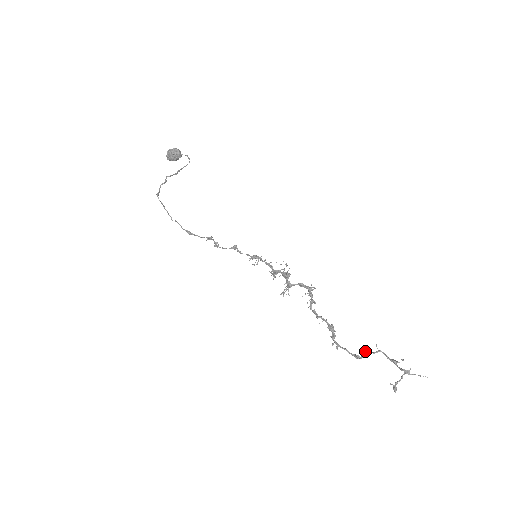
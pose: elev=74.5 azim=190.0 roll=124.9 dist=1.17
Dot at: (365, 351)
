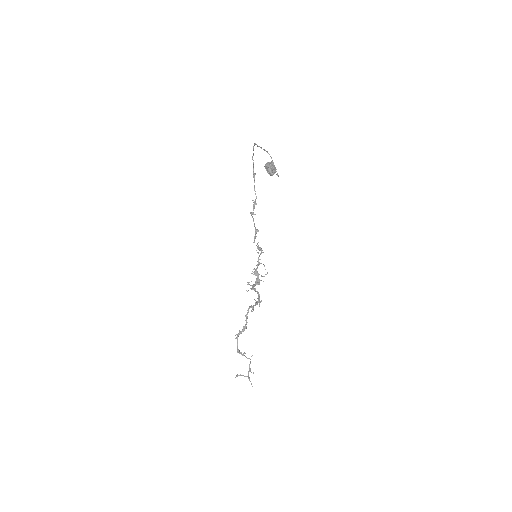
Dot at: (244, 353)
